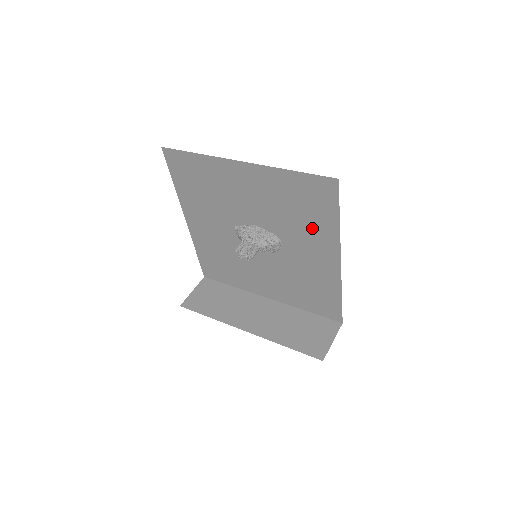
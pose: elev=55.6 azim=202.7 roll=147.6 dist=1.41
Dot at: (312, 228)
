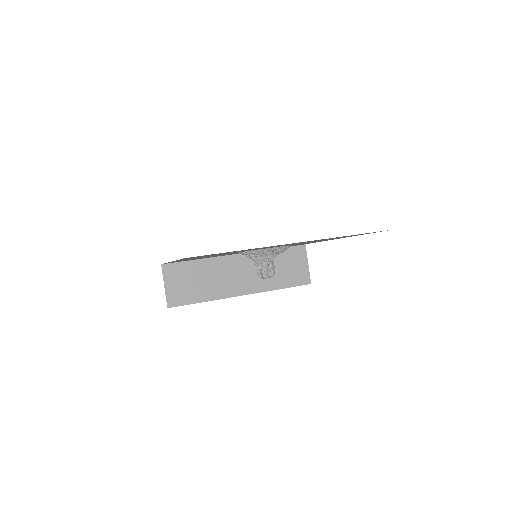
Dot at: occluded
